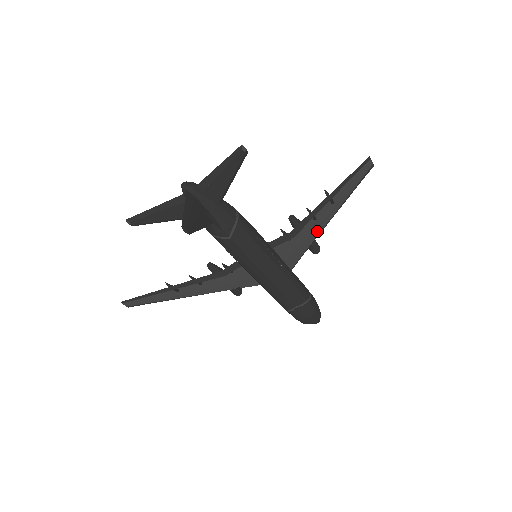
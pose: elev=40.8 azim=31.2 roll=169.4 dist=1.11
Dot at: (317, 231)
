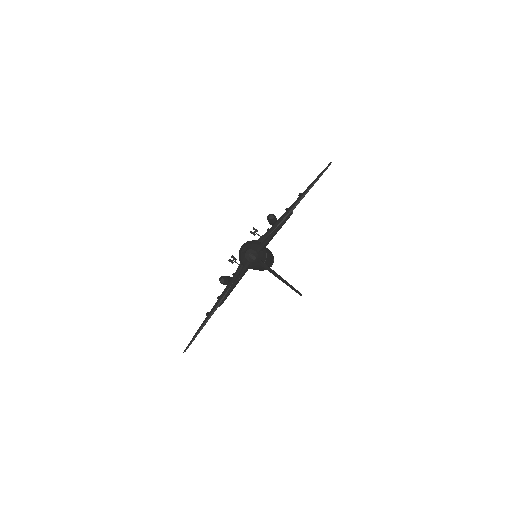
Dot at: occluded
